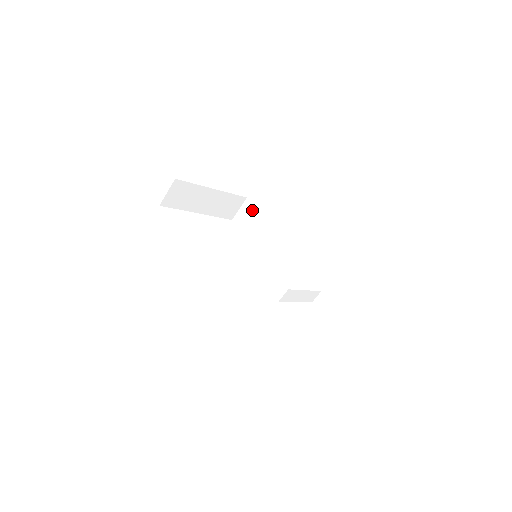
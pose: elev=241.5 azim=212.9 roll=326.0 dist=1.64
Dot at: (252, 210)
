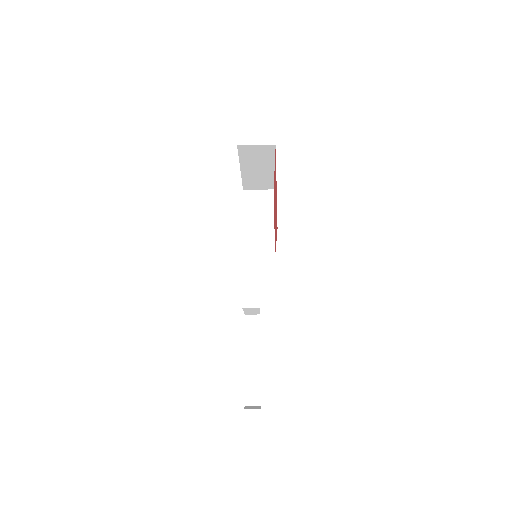
Dot at: (269, 204)
